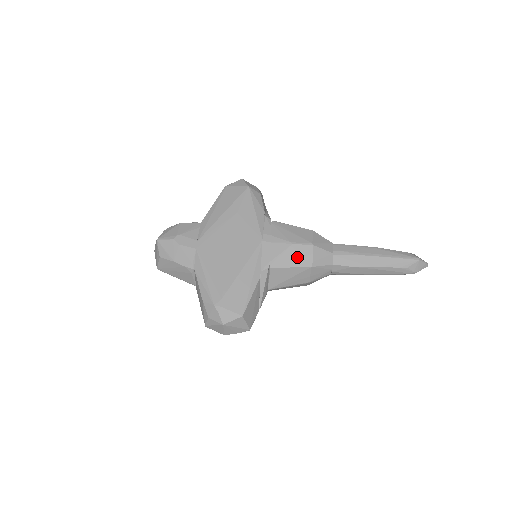
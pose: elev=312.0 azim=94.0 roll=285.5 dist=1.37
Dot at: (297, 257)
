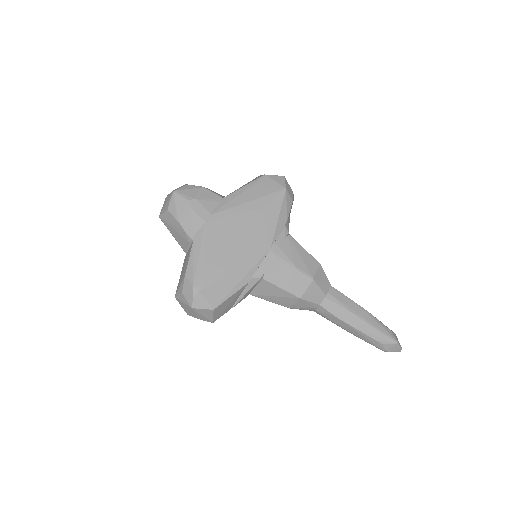
Dot at: (292, 282)
